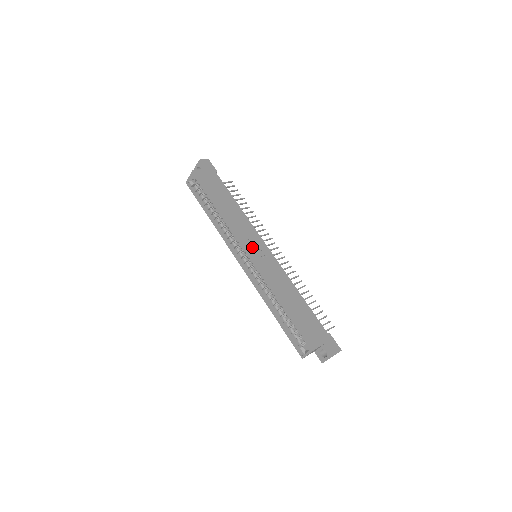
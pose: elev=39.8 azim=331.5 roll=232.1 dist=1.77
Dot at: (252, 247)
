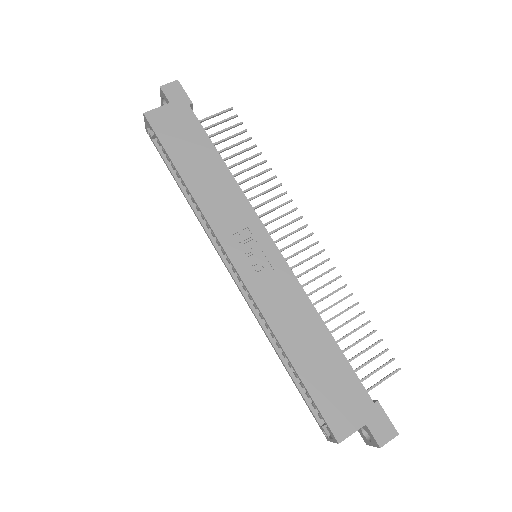
Dot at: (241, 247)
